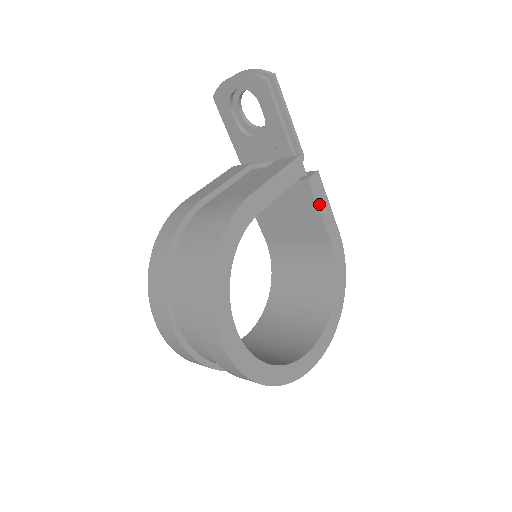
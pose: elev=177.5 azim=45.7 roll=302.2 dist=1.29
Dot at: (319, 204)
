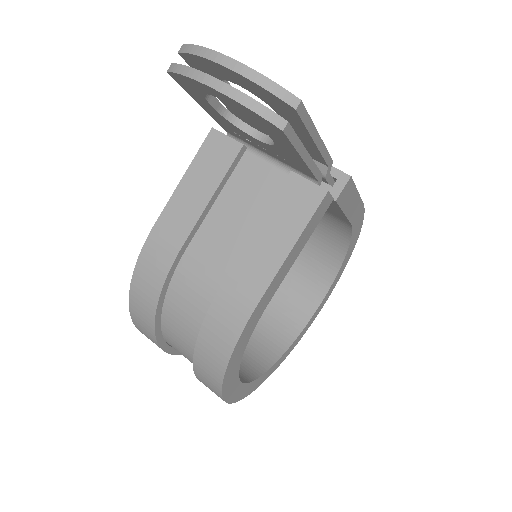
Dot at: (345, 208)
